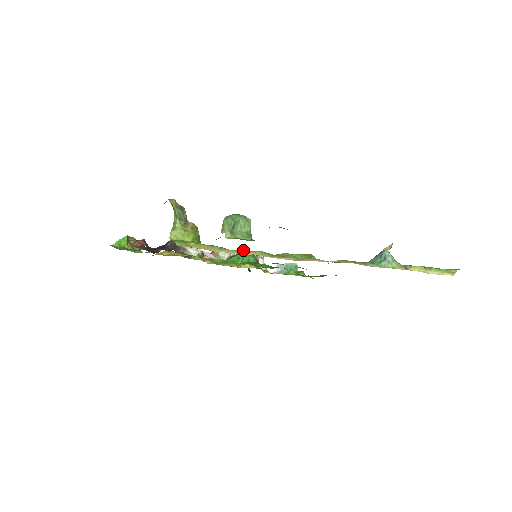
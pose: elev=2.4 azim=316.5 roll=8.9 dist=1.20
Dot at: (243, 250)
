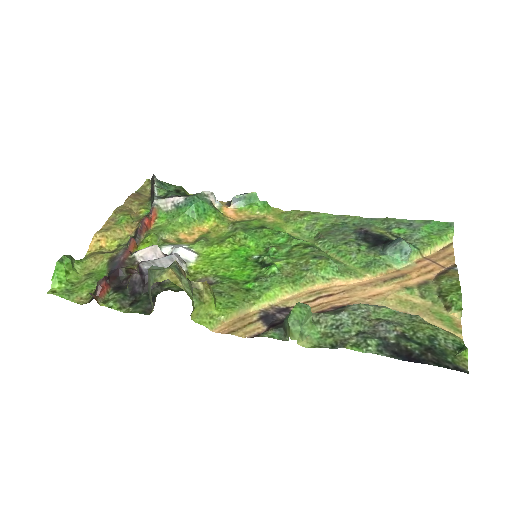
Dot at: (270, 291)
